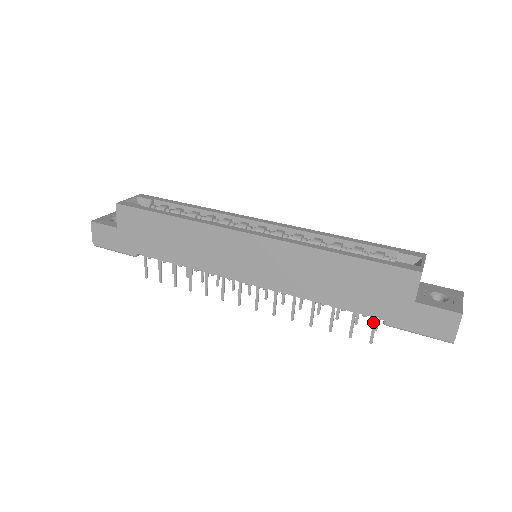
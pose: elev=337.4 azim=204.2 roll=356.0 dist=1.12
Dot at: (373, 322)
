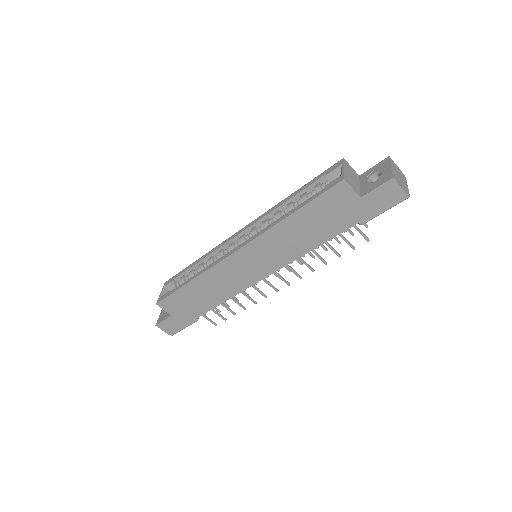
Dot at: occluded
